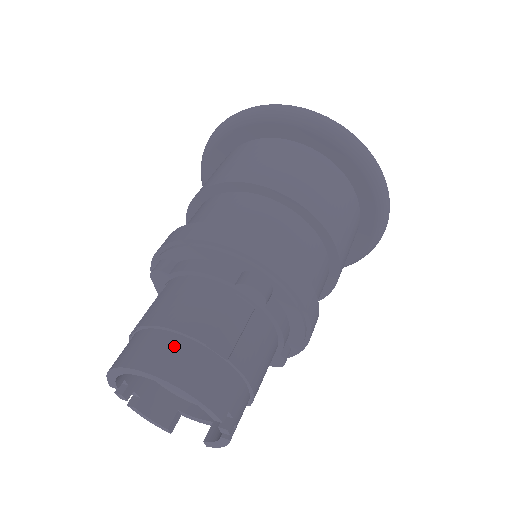
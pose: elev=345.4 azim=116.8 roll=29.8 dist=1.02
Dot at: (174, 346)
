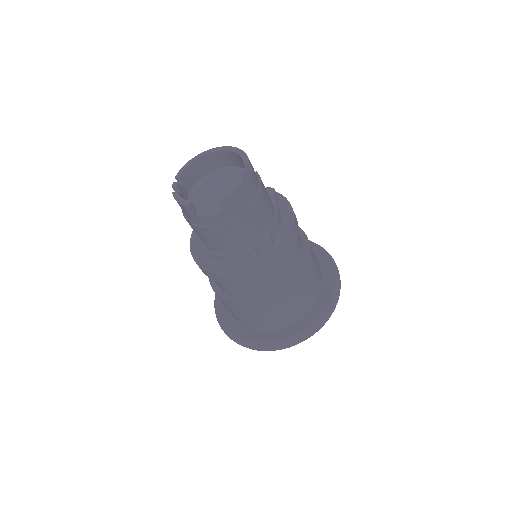
Dot at: occluded
